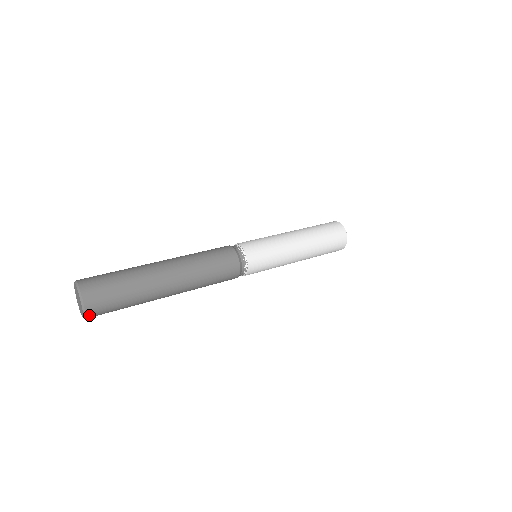
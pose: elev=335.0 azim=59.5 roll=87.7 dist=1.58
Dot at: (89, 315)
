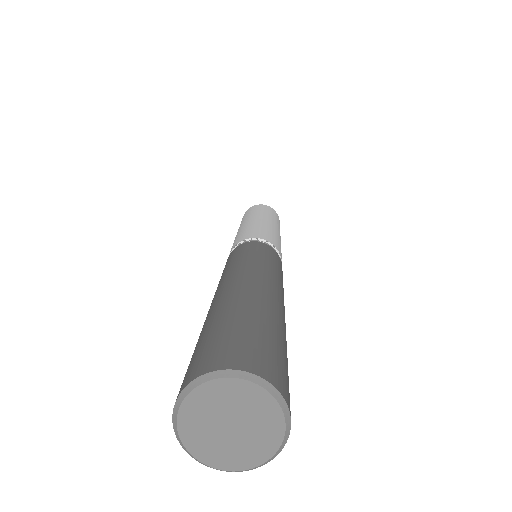
Dot at: (276, 447)
